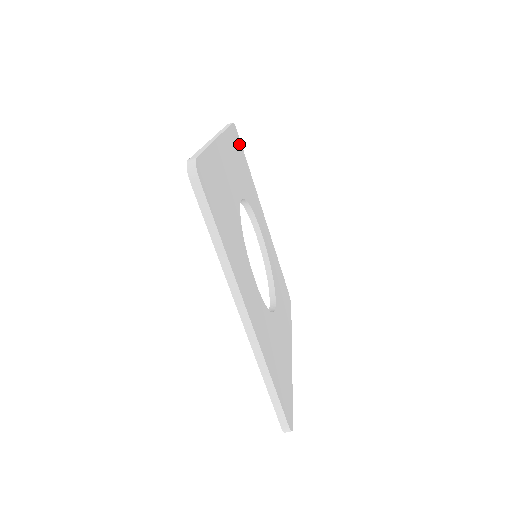
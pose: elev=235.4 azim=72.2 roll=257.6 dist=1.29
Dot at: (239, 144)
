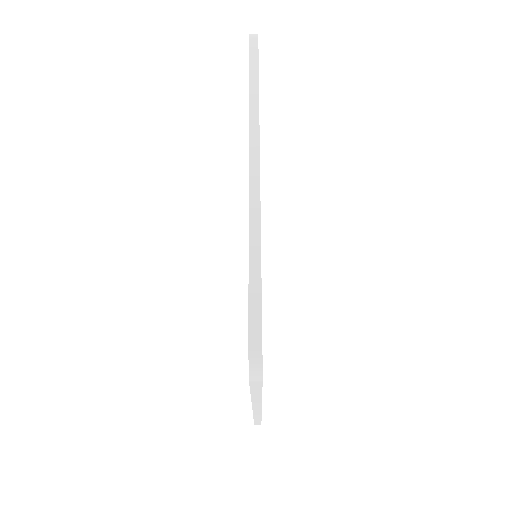
Dot at: occluded
